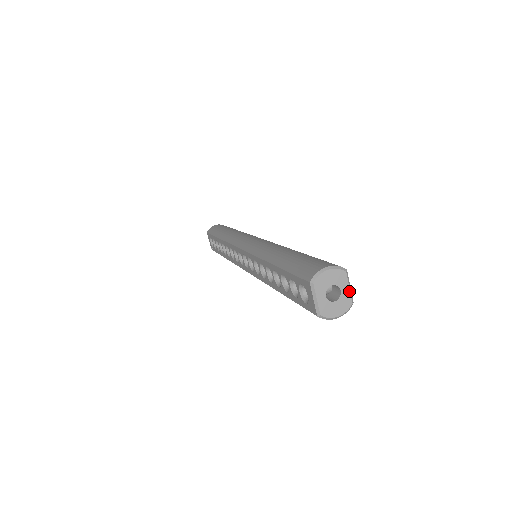
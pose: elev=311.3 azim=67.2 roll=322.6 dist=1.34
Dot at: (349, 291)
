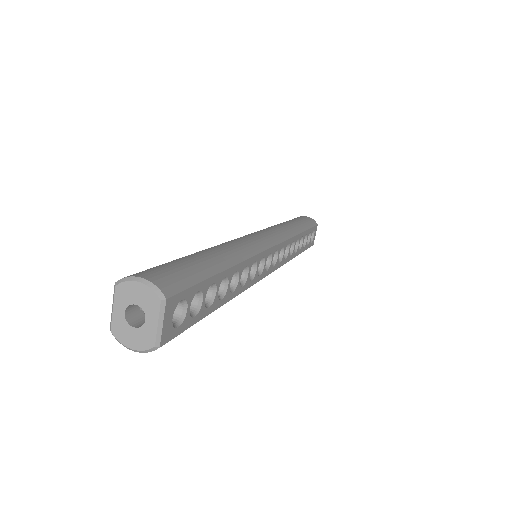
Dot at: (156, 328)
